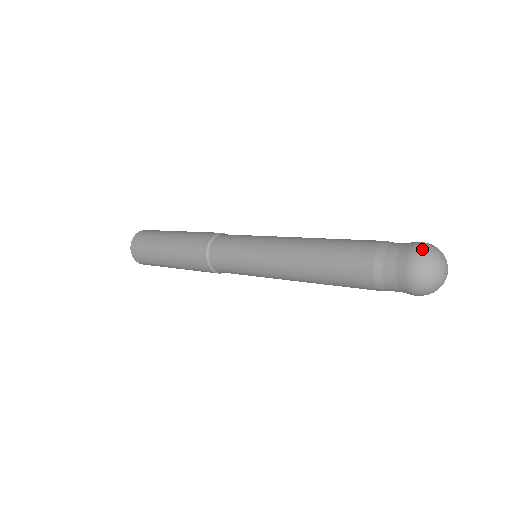
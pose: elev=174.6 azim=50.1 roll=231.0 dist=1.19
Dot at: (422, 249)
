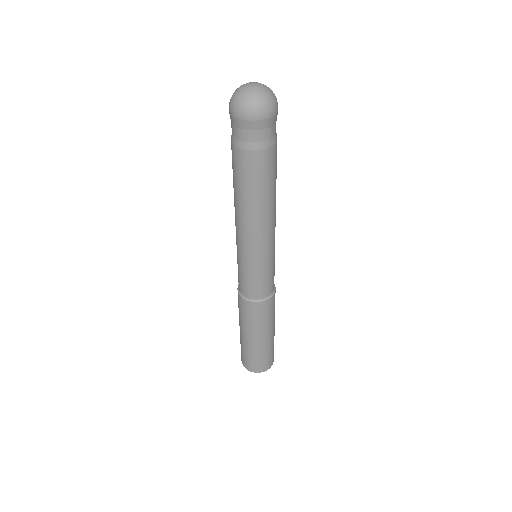
Dot at: occluded
